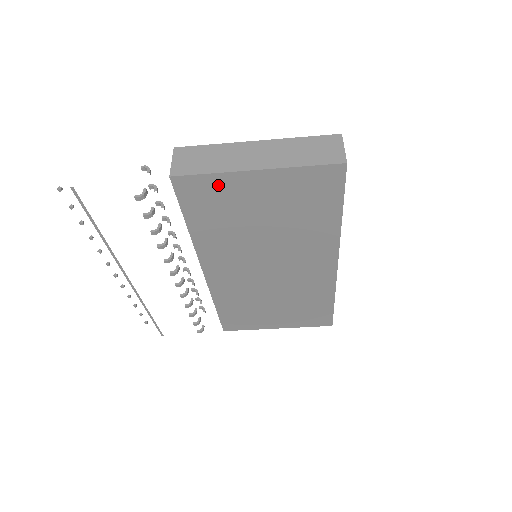
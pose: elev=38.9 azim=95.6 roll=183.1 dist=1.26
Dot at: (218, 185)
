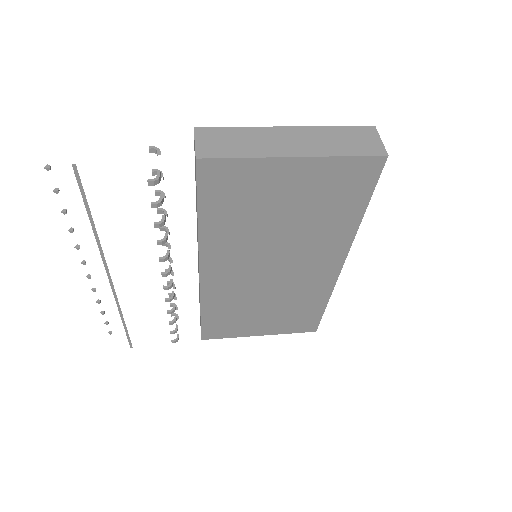
Dot at: (248, 172)
